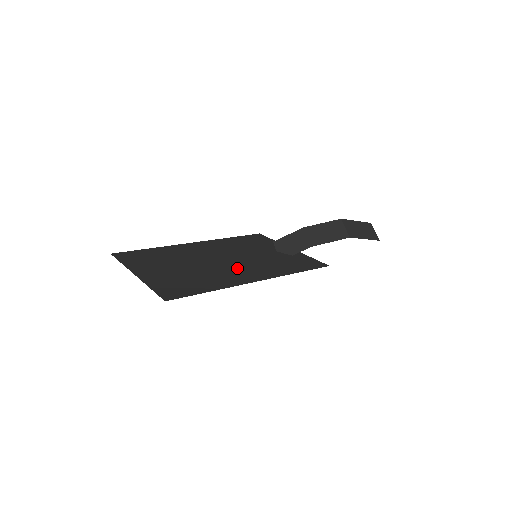
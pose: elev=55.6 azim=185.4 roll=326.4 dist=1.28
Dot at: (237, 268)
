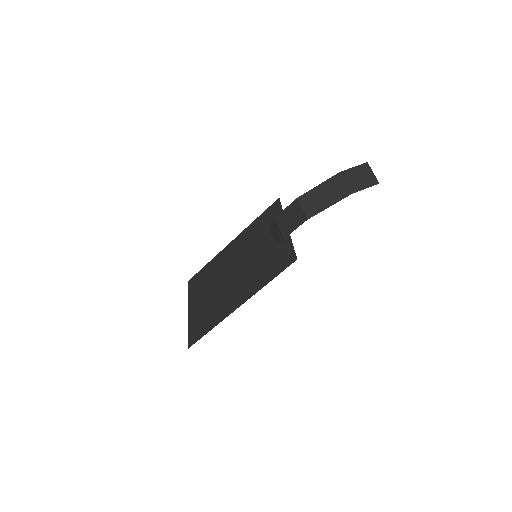
Dot at: (236, 286)
